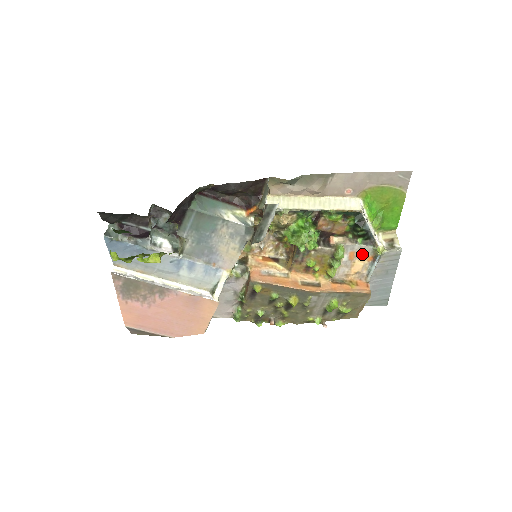
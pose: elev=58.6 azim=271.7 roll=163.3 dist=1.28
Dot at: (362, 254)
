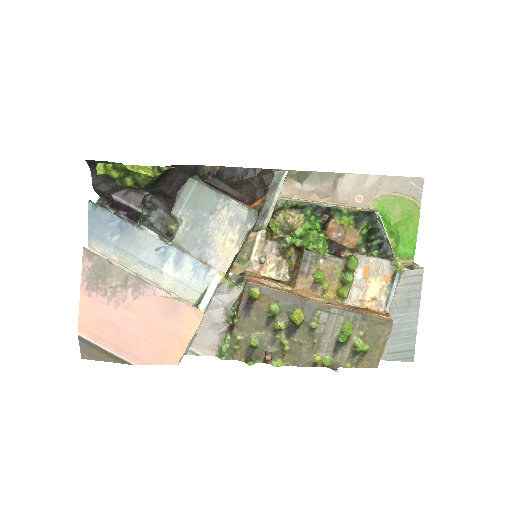
Dot at: (378, 271)
